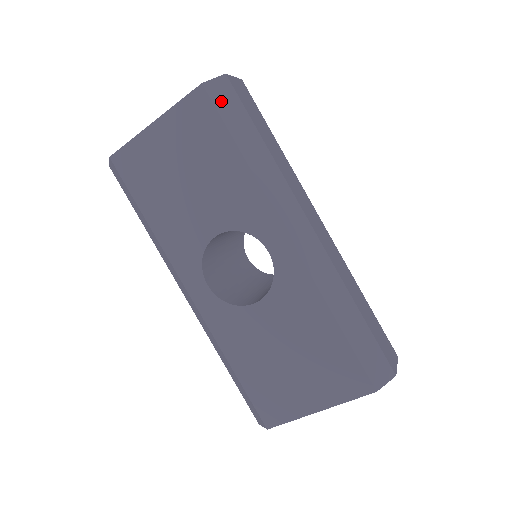
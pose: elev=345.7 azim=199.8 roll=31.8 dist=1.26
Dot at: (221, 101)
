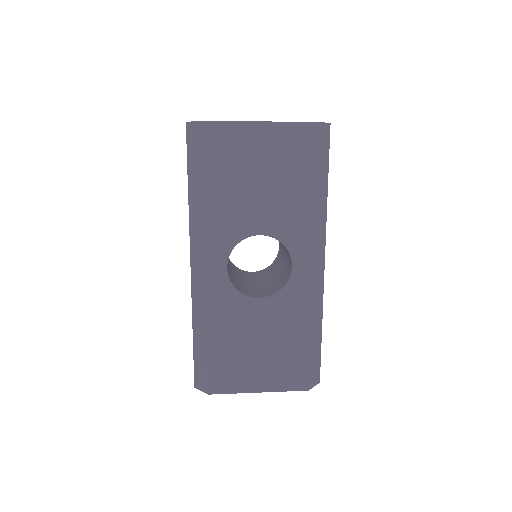
Dot at: (321, 142)
